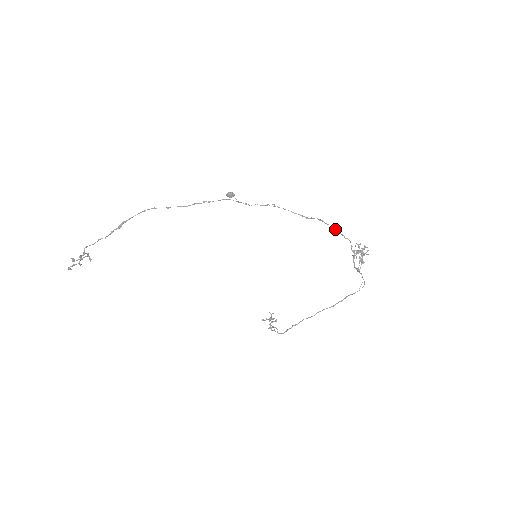
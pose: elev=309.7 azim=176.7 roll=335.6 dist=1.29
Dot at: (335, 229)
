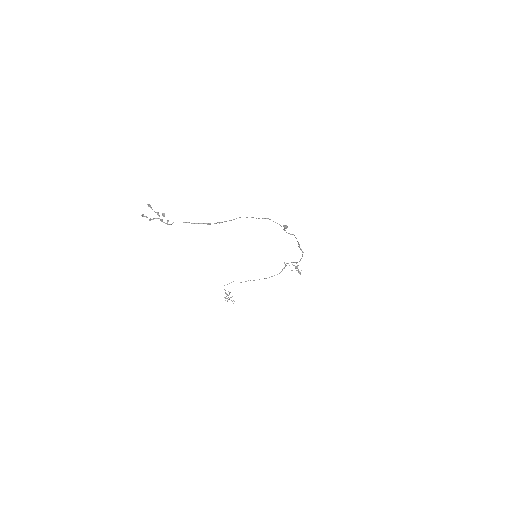
Dot at: occluded
